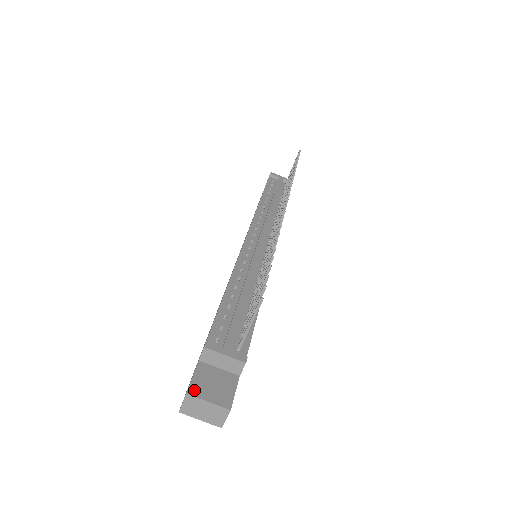
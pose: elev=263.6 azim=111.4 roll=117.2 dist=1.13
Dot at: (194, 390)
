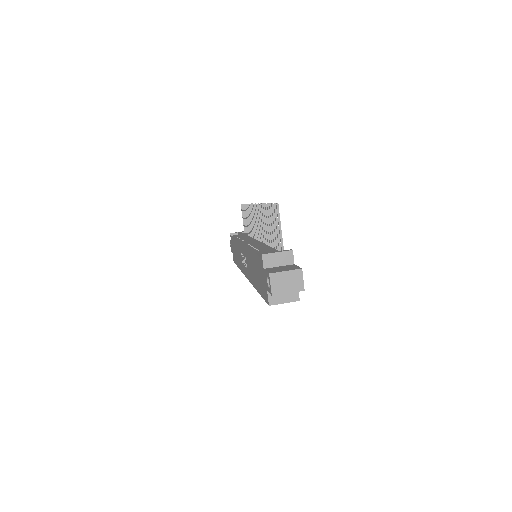
Dot at: (272, 272)
